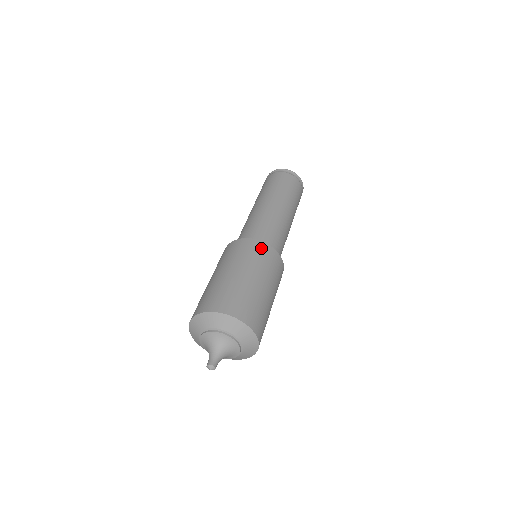
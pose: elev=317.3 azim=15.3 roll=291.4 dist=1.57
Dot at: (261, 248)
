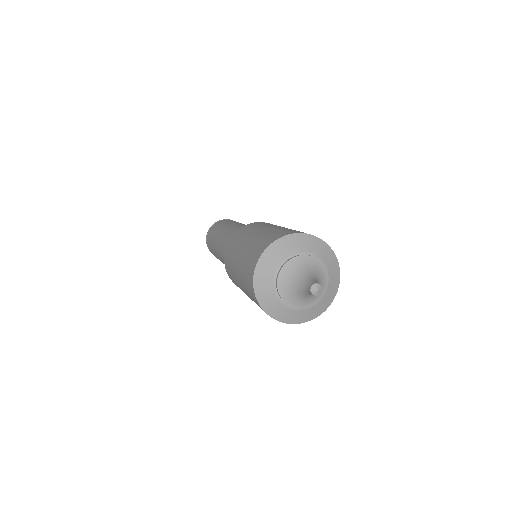
Dot at: occluded
